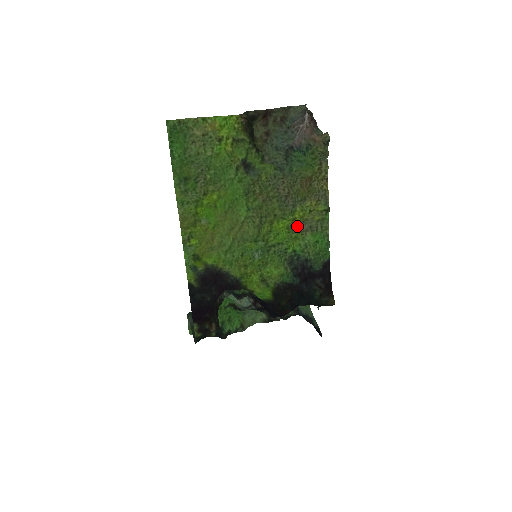
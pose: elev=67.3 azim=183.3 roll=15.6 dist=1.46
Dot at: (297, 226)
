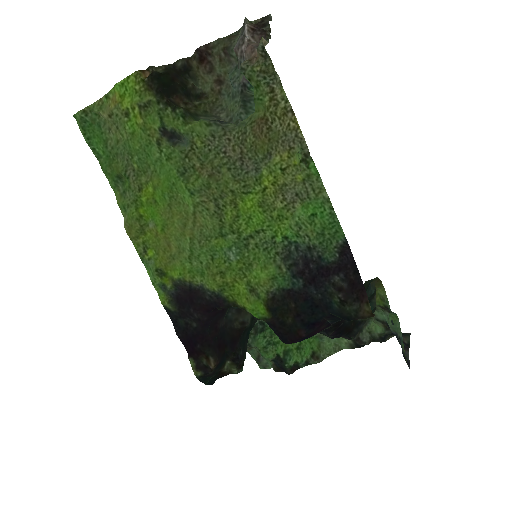
Dot at: (274, 199)
